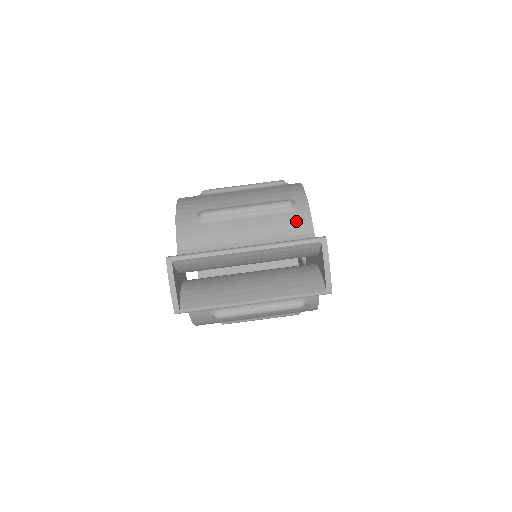
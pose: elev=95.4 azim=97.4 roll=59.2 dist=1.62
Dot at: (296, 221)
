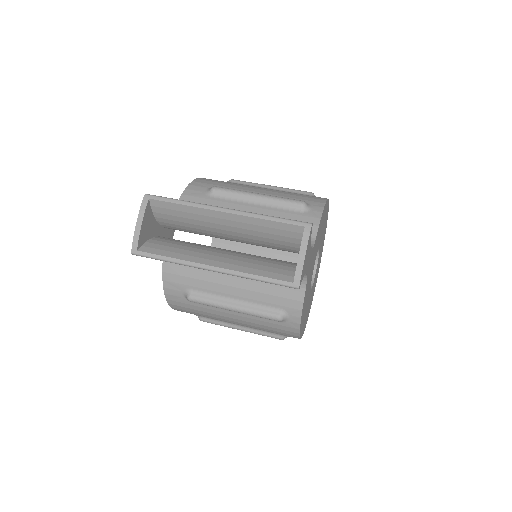
Dot at: occluded
